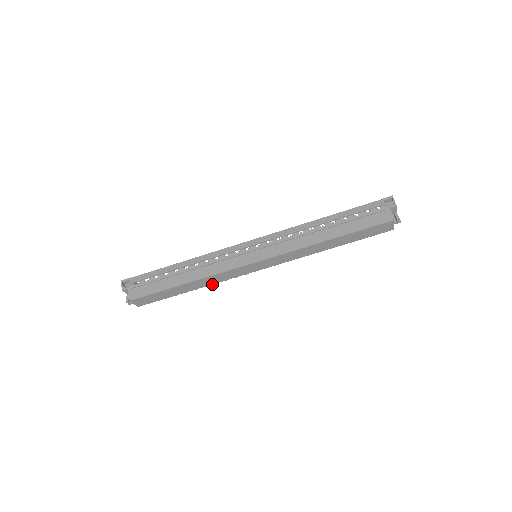
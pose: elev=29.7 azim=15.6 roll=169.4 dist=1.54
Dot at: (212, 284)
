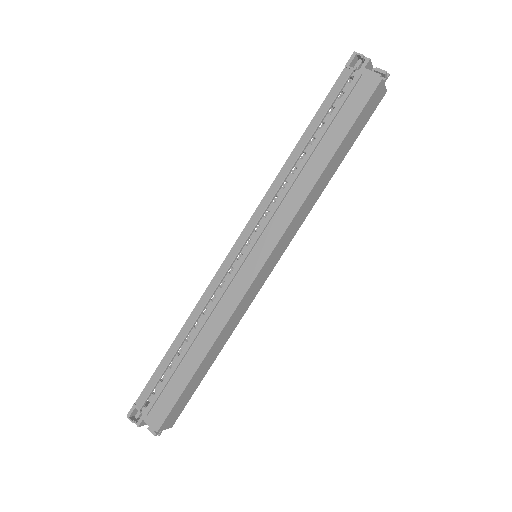
Dot at: (233, 330)
